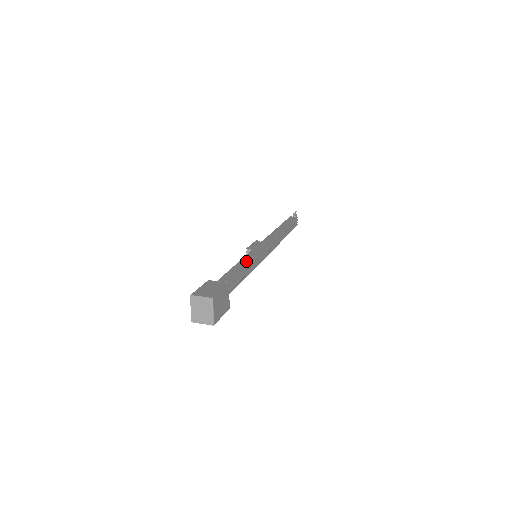
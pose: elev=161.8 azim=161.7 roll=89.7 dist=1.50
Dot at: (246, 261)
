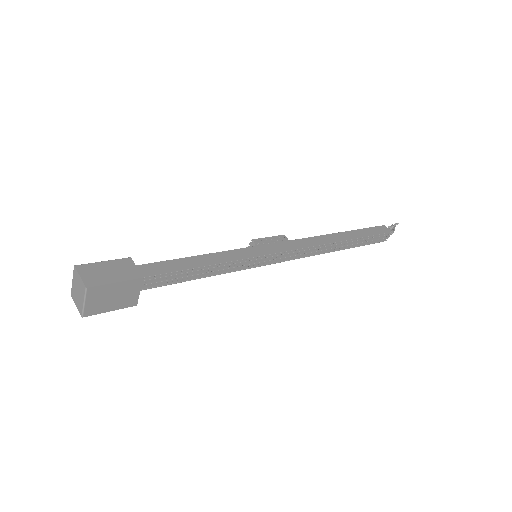
Dot at: (219, 258)
